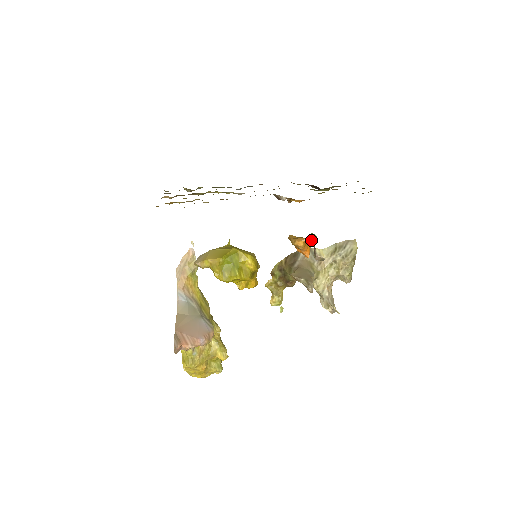
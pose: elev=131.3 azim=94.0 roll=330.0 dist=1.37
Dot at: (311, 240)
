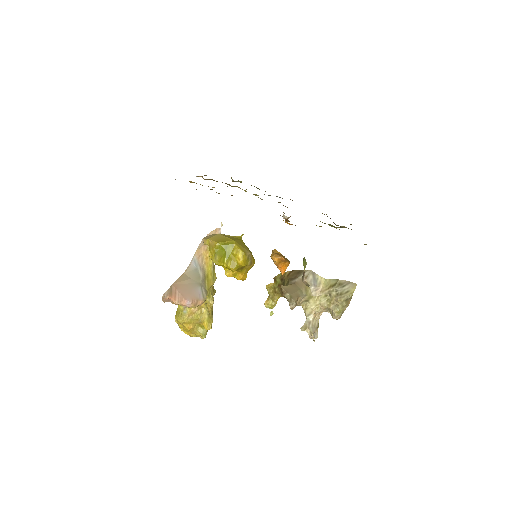
Dot at: (303, 263)
